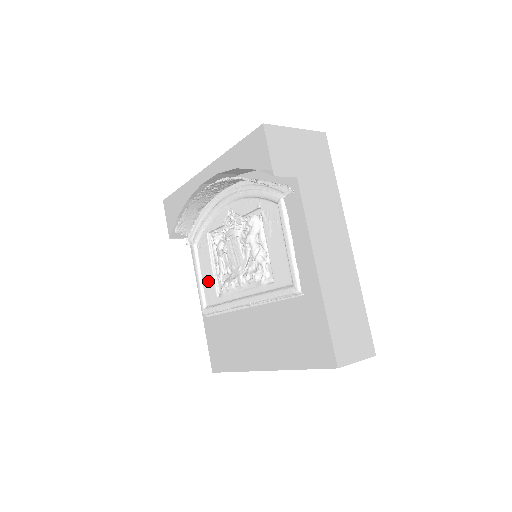
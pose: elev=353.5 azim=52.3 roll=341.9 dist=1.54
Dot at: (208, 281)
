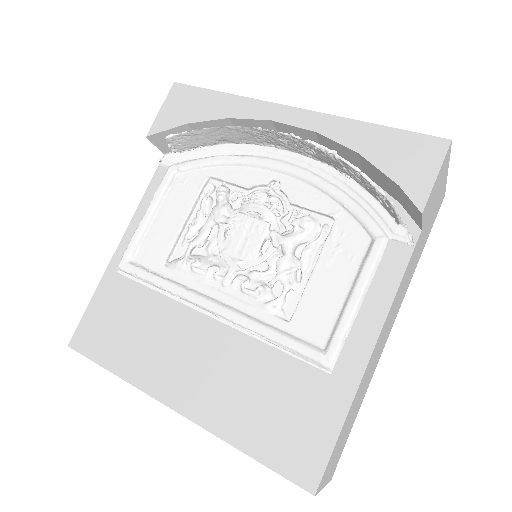
Dot at: (162, 233)
